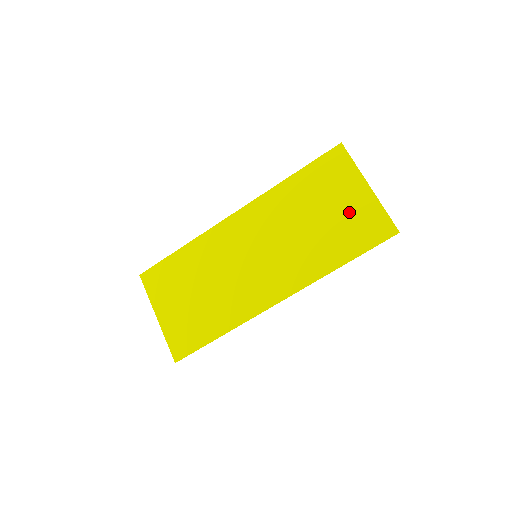
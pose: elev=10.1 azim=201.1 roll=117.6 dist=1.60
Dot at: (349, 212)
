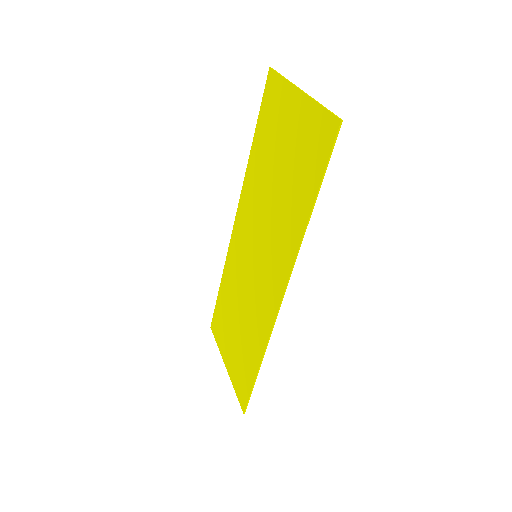
Dot at: (296, 140)
